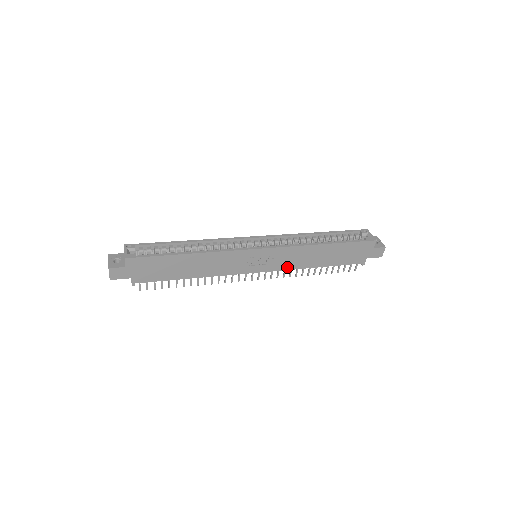
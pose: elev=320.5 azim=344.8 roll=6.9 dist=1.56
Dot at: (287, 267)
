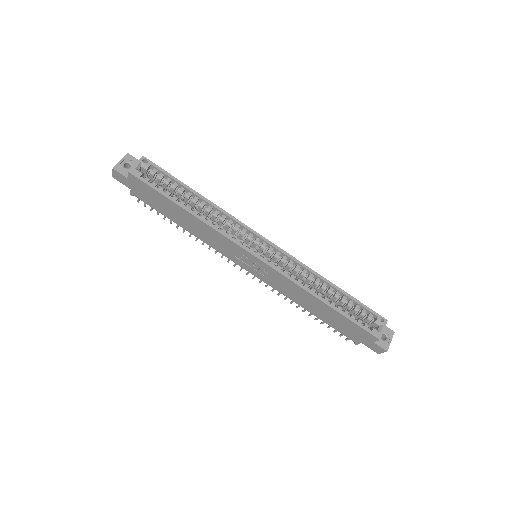
Dot at: (277, 288)
